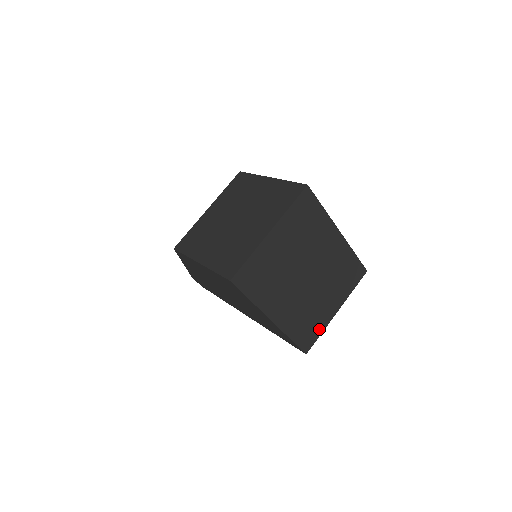
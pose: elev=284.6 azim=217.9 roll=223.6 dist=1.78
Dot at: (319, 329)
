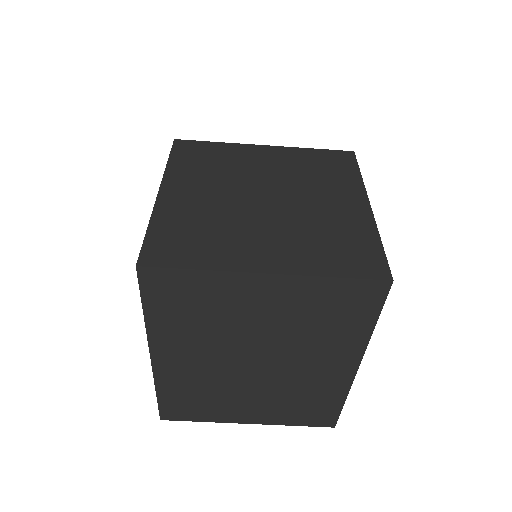
Dot at: (205, 416)
